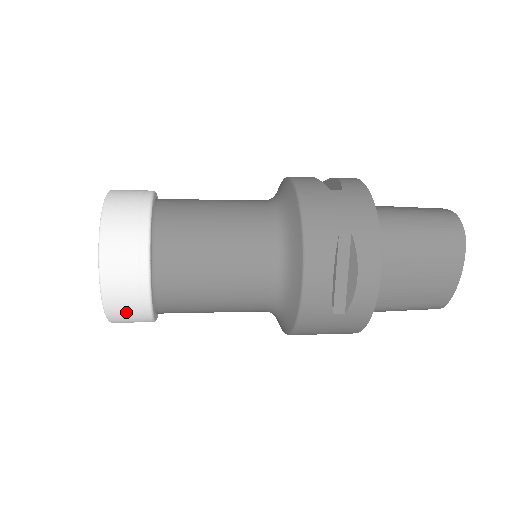
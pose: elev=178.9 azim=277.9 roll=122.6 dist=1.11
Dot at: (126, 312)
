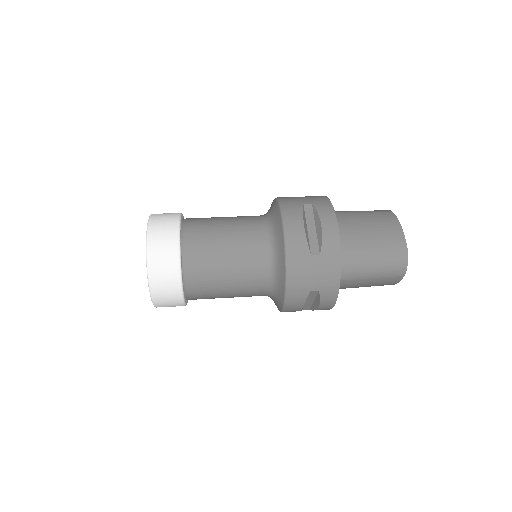
Dot at: occluded
